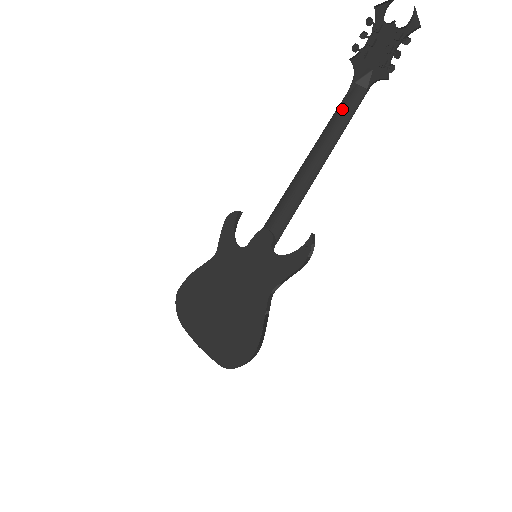
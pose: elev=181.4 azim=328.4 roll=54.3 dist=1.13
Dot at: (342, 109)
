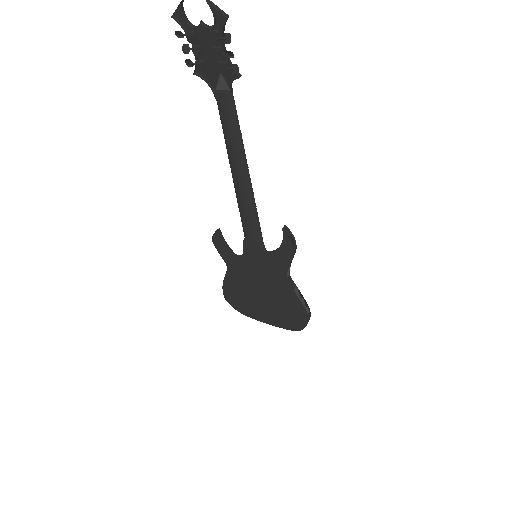
Dot at: (224, 121)
